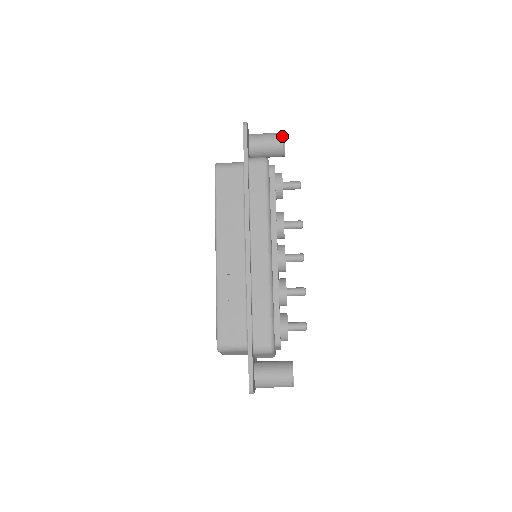
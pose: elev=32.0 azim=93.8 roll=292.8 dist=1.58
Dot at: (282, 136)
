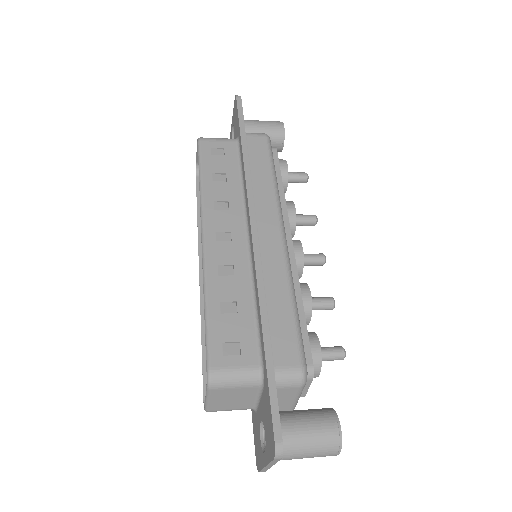
Dot at: (281, 122)
